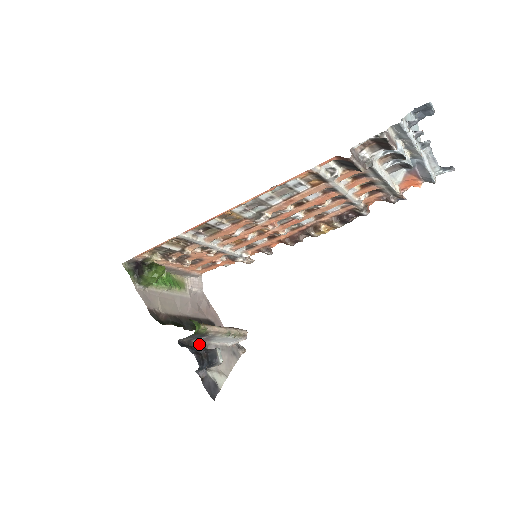
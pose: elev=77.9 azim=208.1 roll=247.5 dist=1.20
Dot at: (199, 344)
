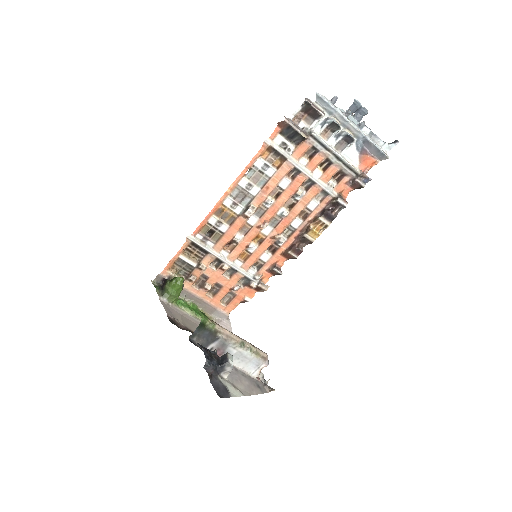
Dot at: occluded
